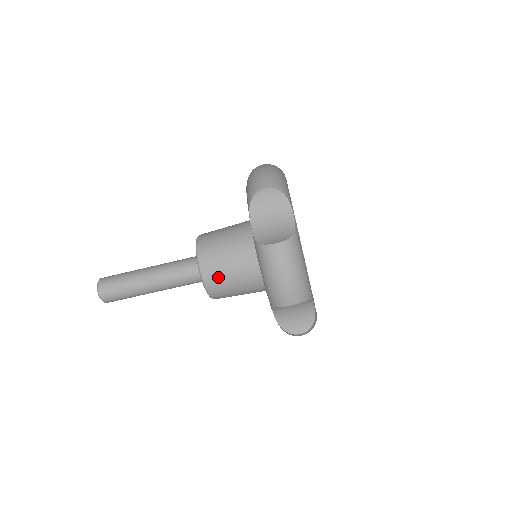
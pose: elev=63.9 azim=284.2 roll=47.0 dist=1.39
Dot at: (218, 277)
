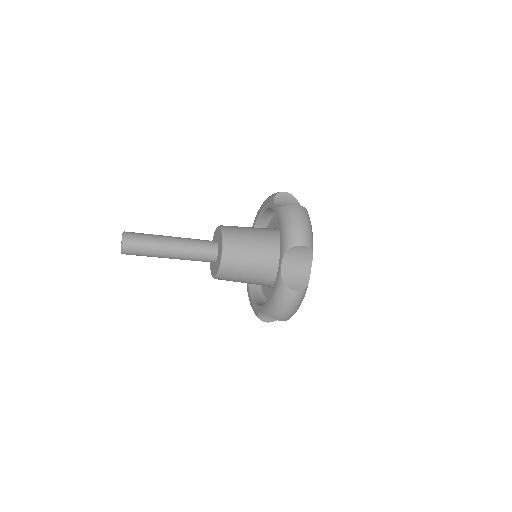
Dot at: (231, 274)
